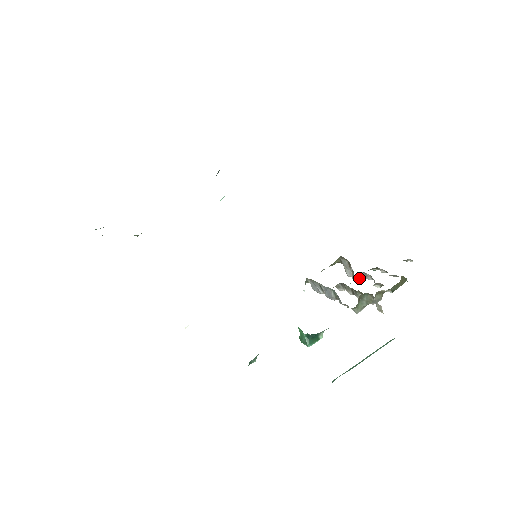
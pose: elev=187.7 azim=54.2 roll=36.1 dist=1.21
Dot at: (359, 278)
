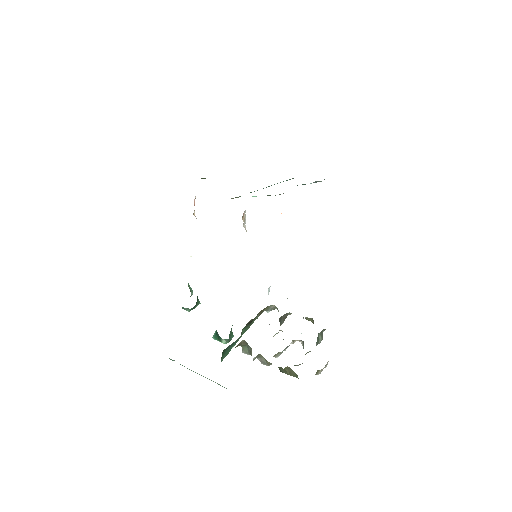
Dot at: (303, 346)
